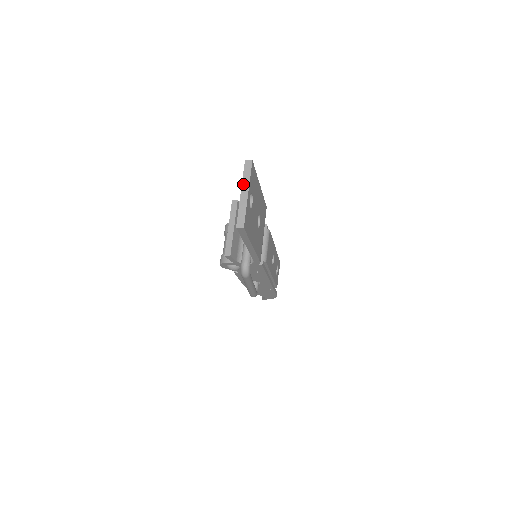
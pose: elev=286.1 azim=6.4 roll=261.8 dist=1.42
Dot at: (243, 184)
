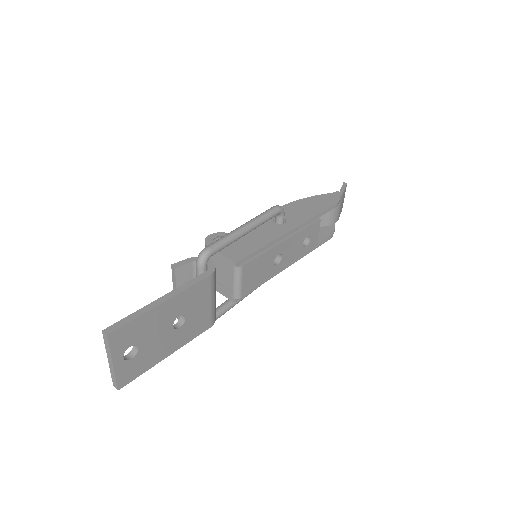
Dot at: (107, 353)
